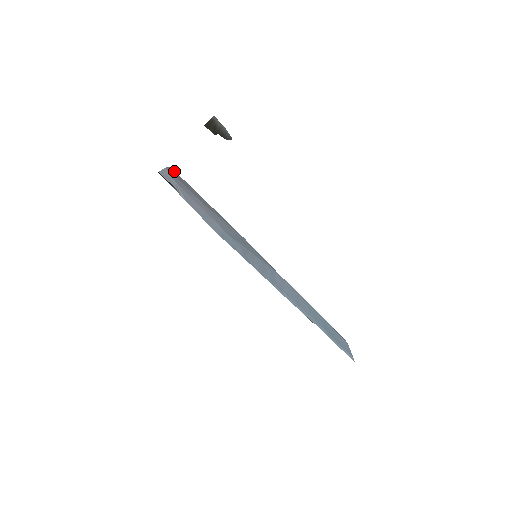
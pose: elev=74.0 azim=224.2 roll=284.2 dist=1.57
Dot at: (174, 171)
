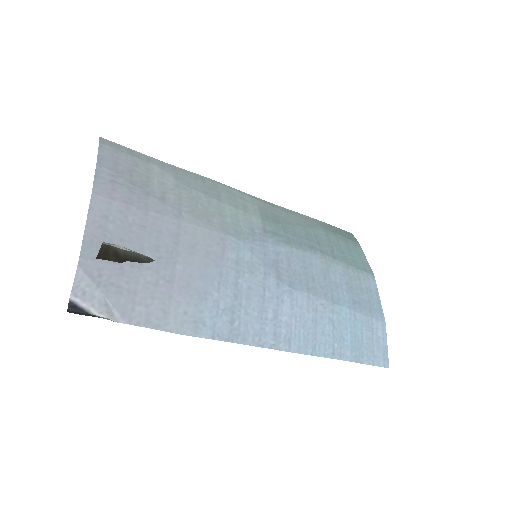
Dot at: (98, 204)
